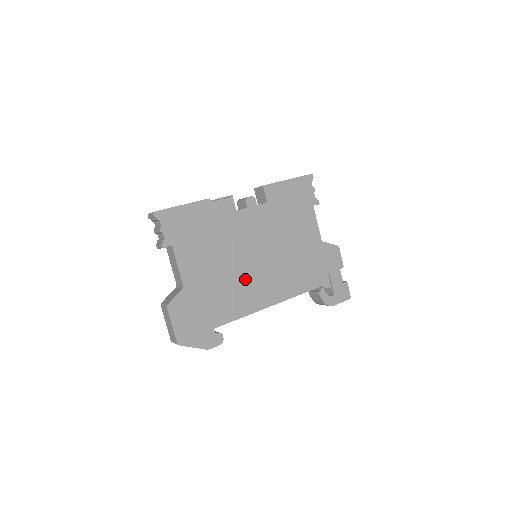
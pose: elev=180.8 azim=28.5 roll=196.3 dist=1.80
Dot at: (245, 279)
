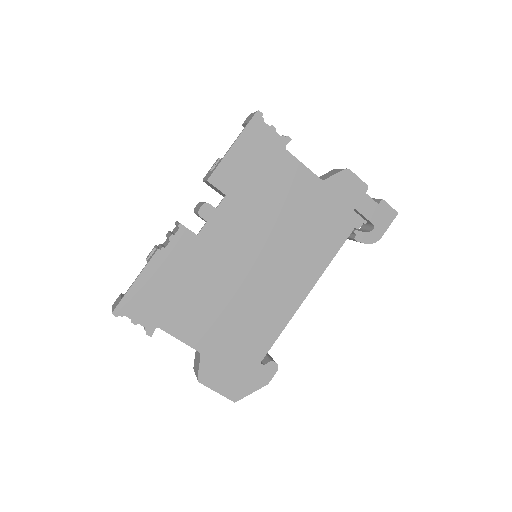
Dot at: (259, 294)
